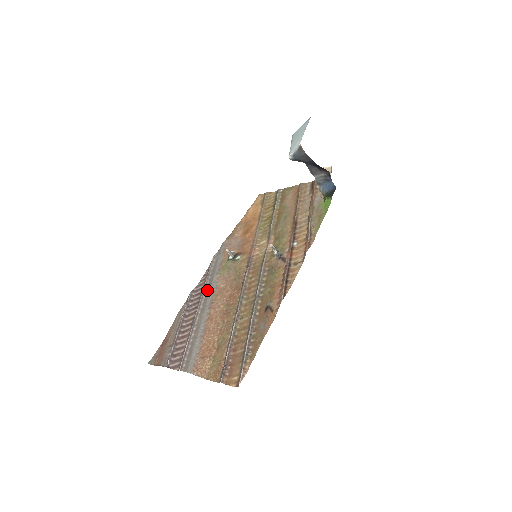
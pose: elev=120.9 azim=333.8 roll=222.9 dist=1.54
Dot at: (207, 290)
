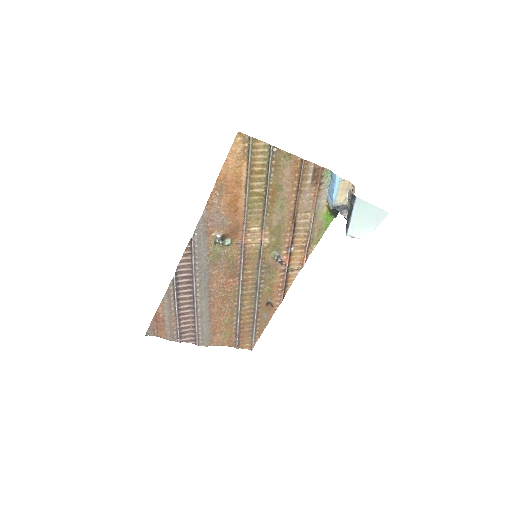
Dot at: (200, 279)
